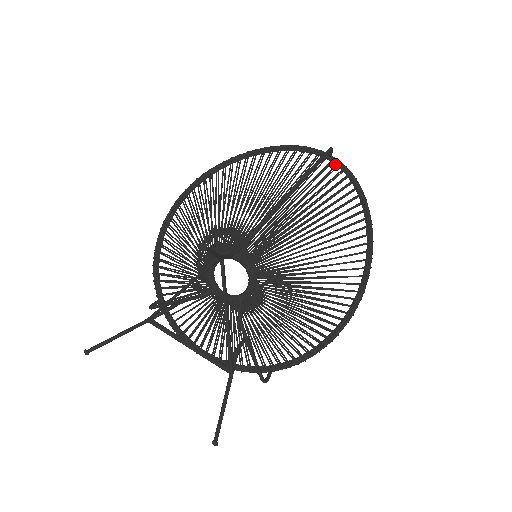
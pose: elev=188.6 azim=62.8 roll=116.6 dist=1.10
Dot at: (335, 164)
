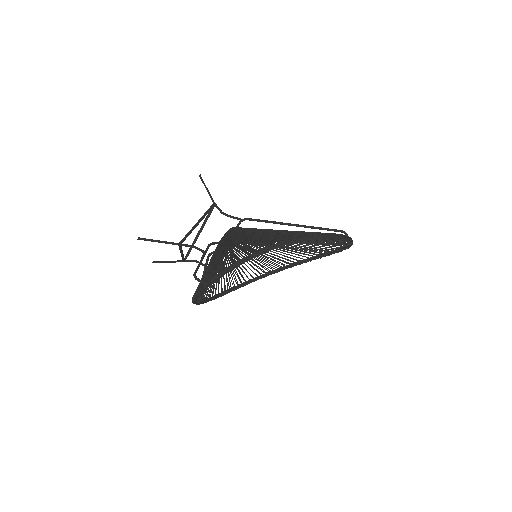
Dot at: (349, 244)
